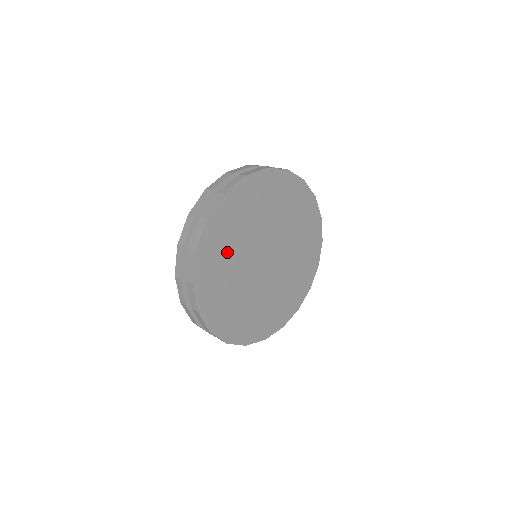
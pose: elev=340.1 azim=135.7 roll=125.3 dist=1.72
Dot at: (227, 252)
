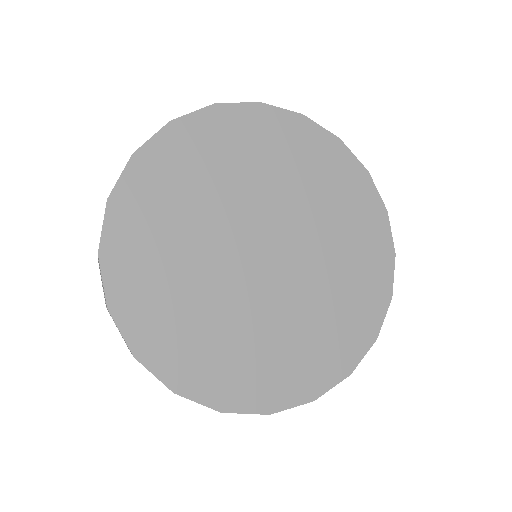
Dot at: (169, 248)
